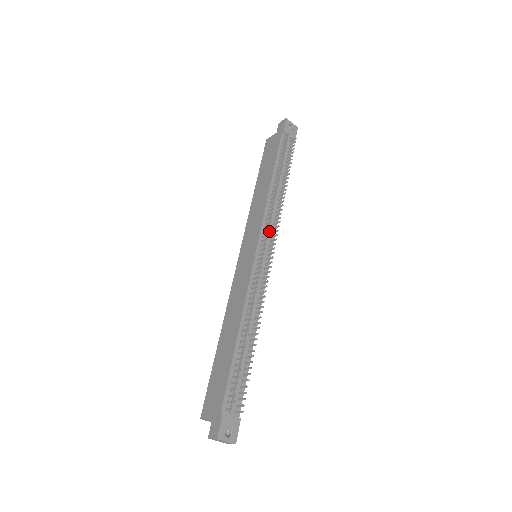
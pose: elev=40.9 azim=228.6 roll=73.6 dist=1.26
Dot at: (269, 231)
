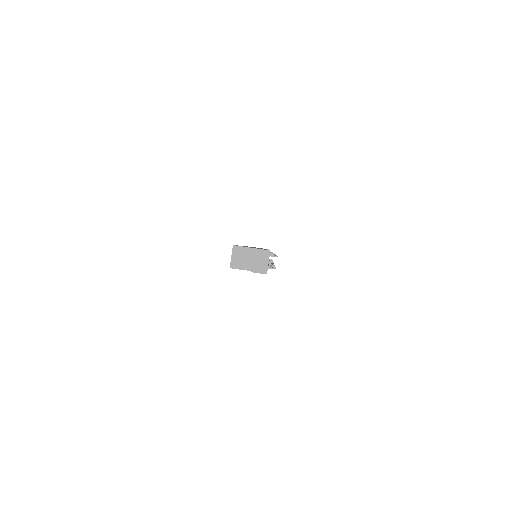
Dot at: occluded
